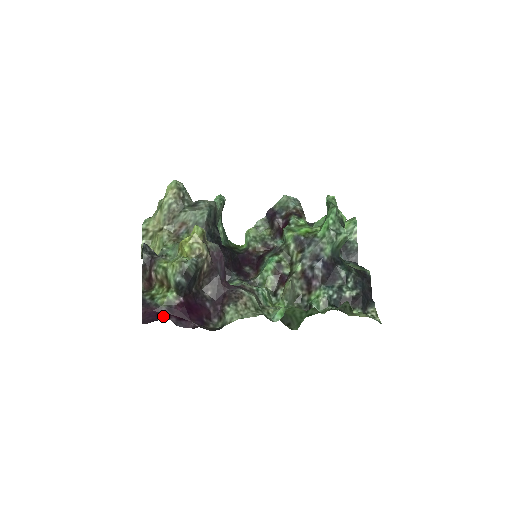
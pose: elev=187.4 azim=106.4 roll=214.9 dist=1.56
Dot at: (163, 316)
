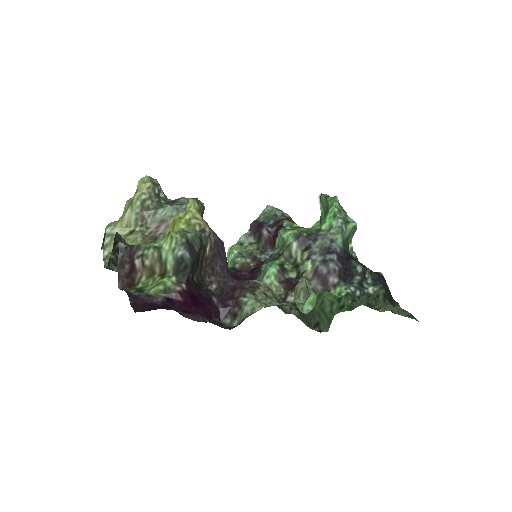
Dot at: (161, 307)
